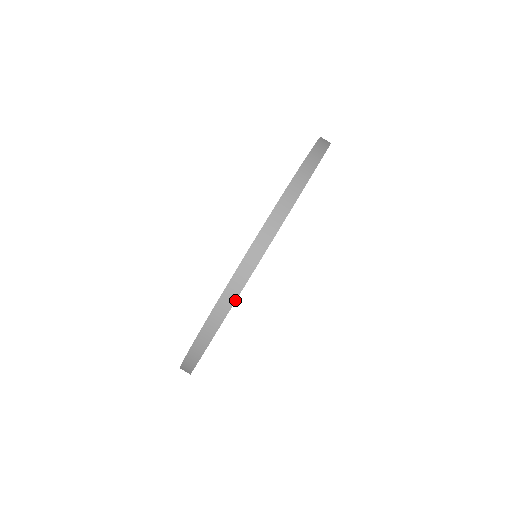
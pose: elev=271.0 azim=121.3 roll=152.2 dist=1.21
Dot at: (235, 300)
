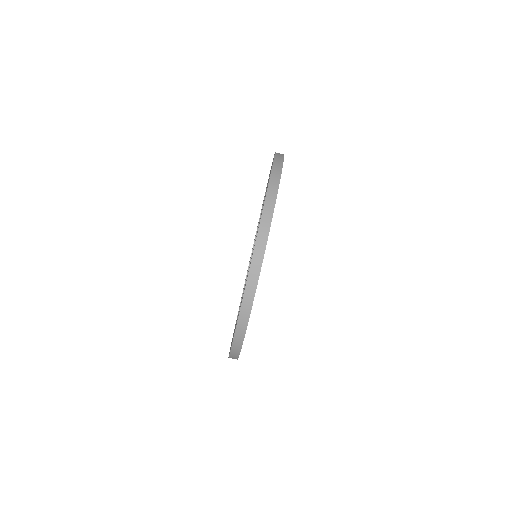
Dot at: (268, 233)
